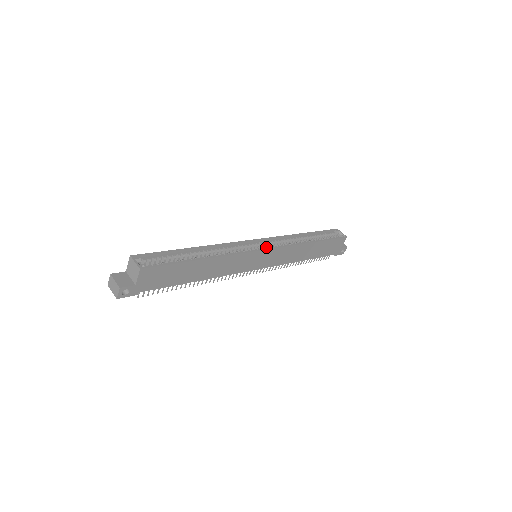
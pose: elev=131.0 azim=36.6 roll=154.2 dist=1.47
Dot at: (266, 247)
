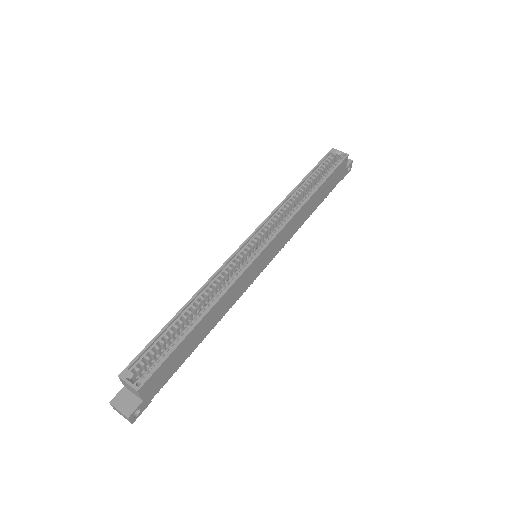
Dot at: occluded
